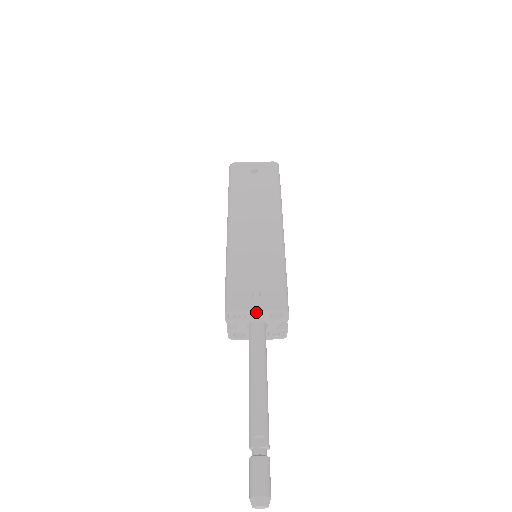
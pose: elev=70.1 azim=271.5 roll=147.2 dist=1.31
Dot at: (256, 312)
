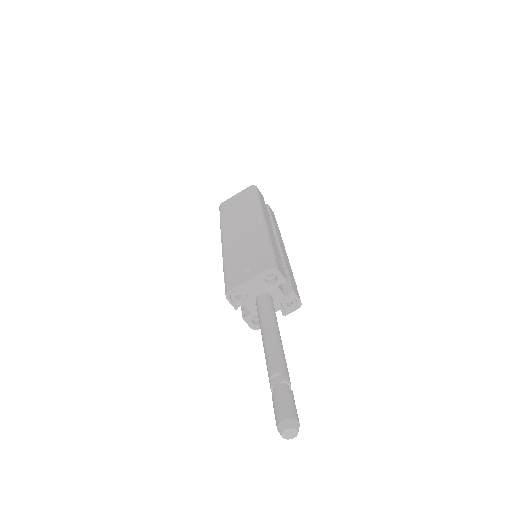
Dot at: (250, 283)
